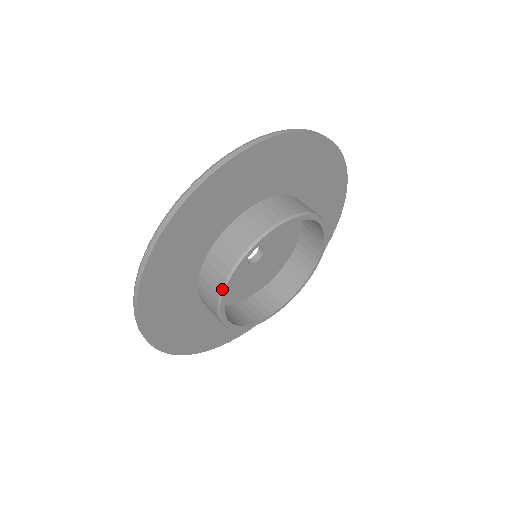
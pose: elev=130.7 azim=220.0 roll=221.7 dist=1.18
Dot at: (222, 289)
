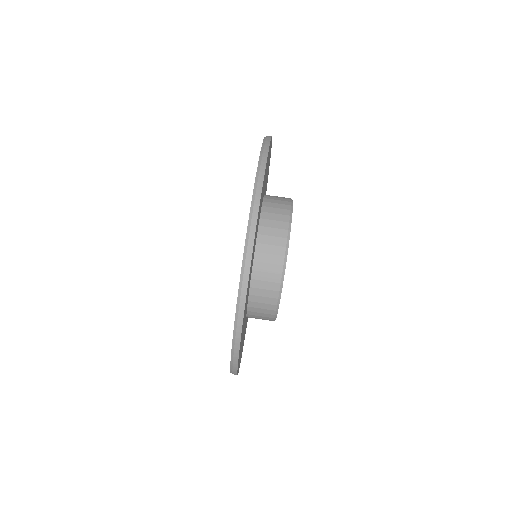
Dot at: (281, 285)
